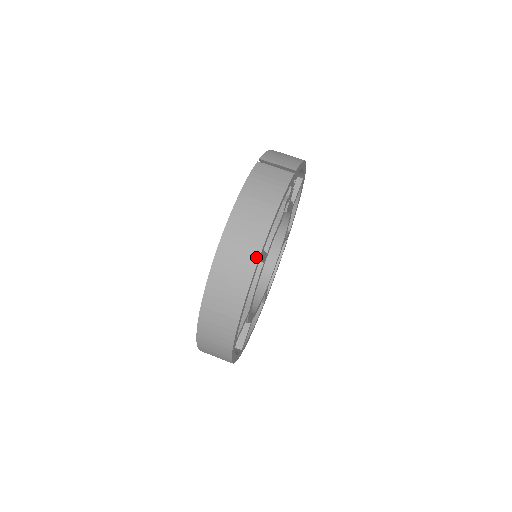
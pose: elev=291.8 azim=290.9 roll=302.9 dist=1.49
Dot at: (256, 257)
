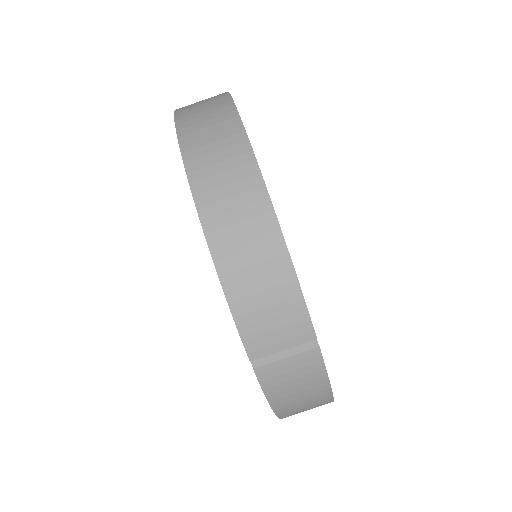
Dot at: occluded
